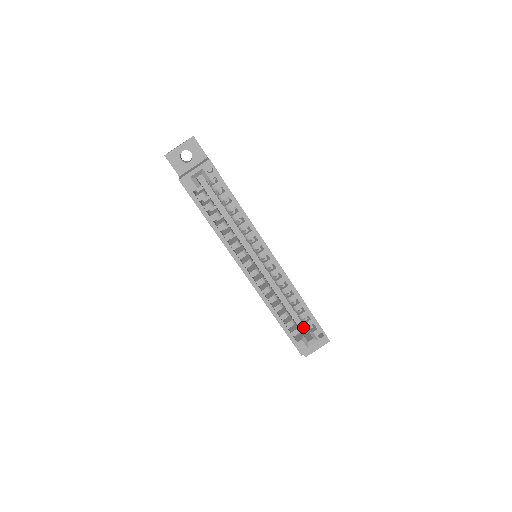
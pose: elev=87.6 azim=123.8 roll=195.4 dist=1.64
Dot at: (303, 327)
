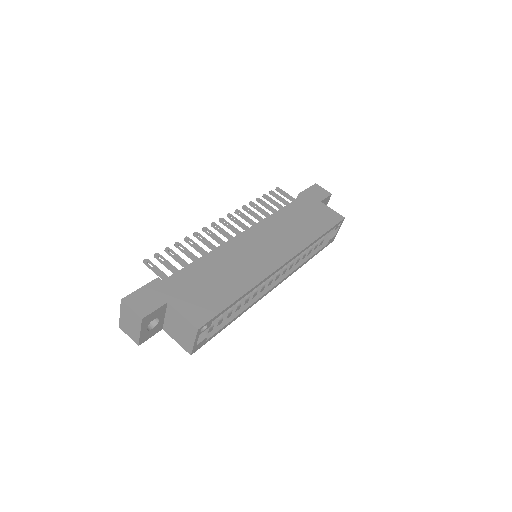
Dot at: occluded
